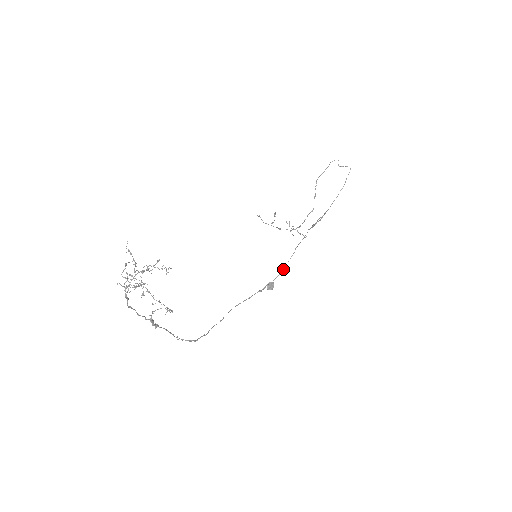
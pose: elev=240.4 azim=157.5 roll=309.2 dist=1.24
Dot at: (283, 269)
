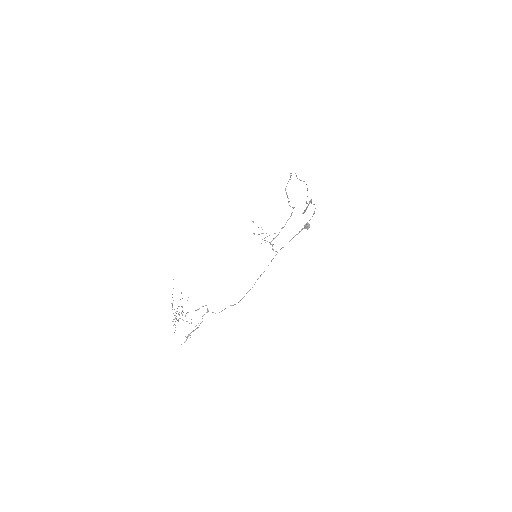
Dot at: (313, 214)
